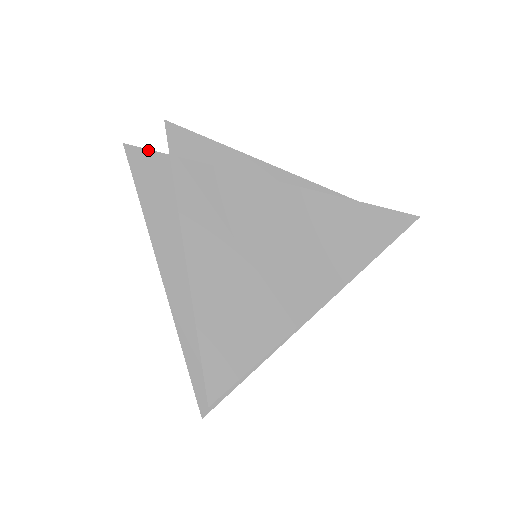
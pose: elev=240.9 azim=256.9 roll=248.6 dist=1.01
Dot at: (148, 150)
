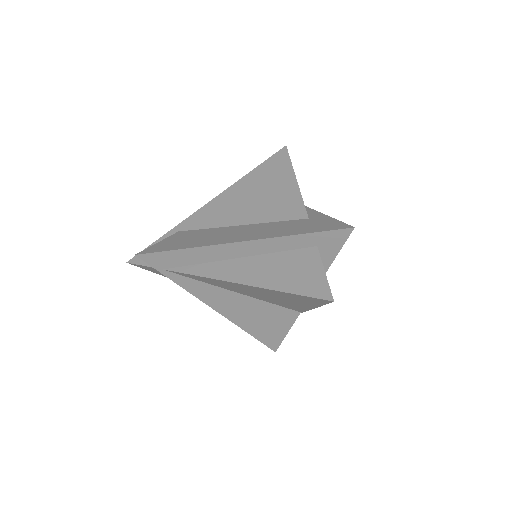
Dot at: (143, 266)
